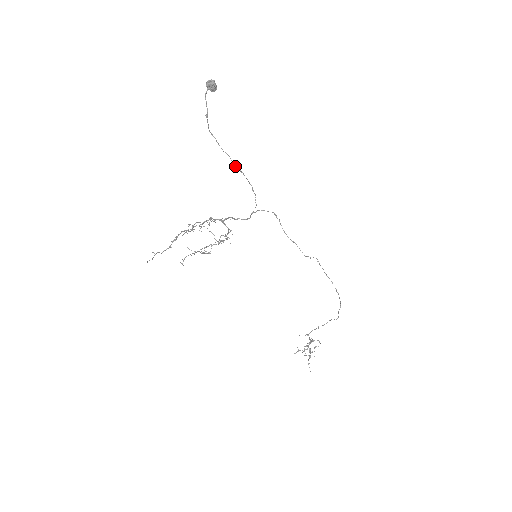
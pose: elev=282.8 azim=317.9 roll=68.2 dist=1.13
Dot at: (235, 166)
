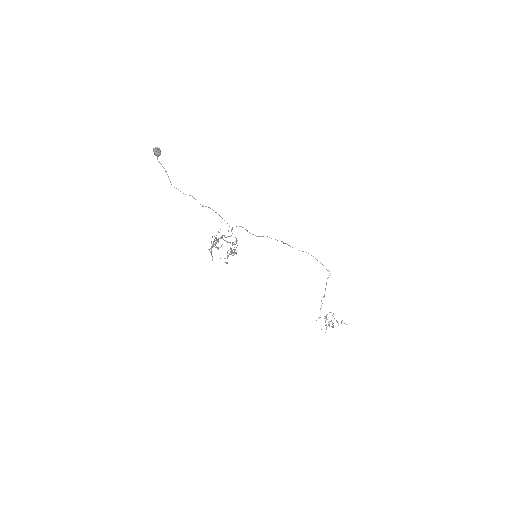
Dot at: occluded
